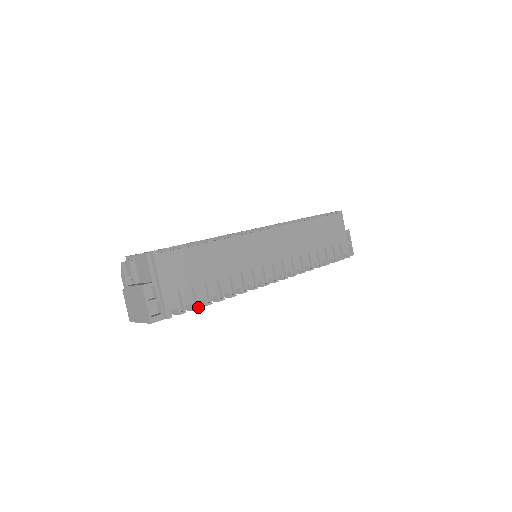
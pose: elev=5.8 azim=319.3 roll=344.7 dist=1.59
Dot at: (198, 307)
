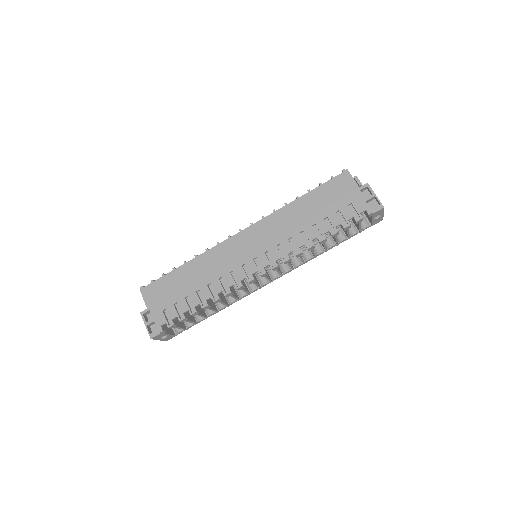
Dot at: (184, 317)
